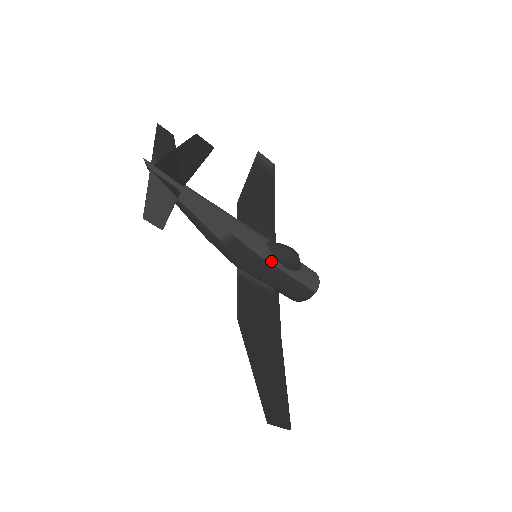
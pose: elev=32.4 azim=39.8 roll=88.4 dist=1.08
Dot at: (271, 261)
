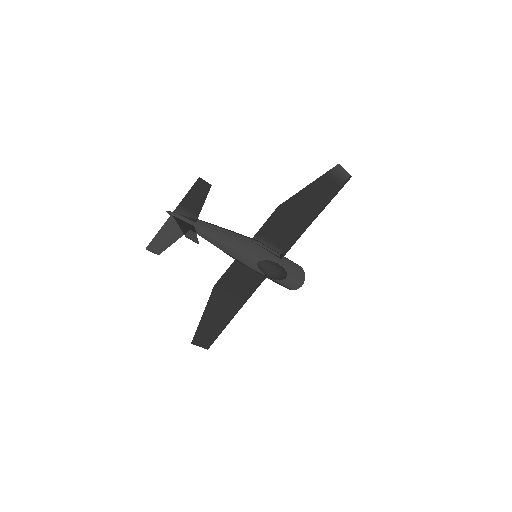
Dot at: (257, 270)
